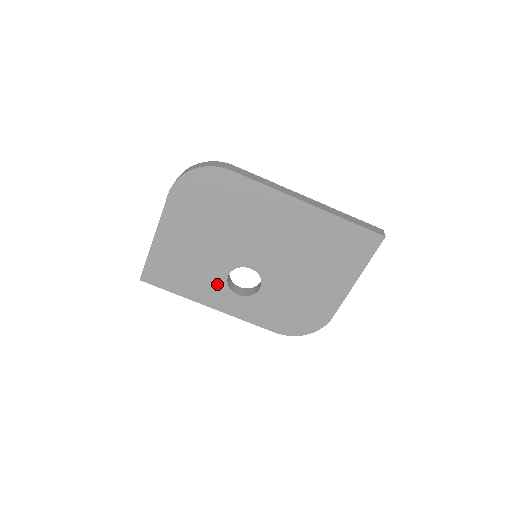
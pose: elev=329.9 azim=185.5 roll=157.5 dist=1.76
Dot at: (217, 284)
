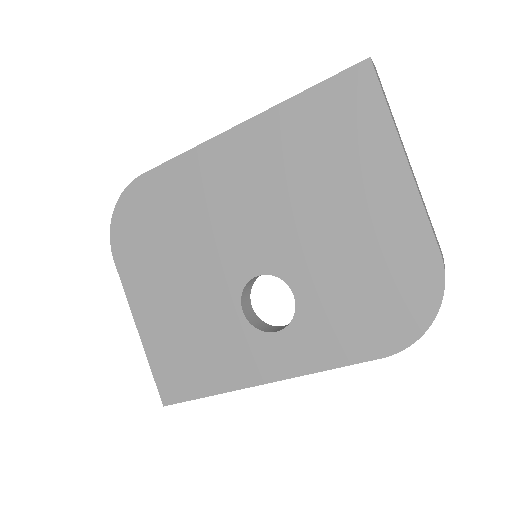
Dot at: (241, 337)
